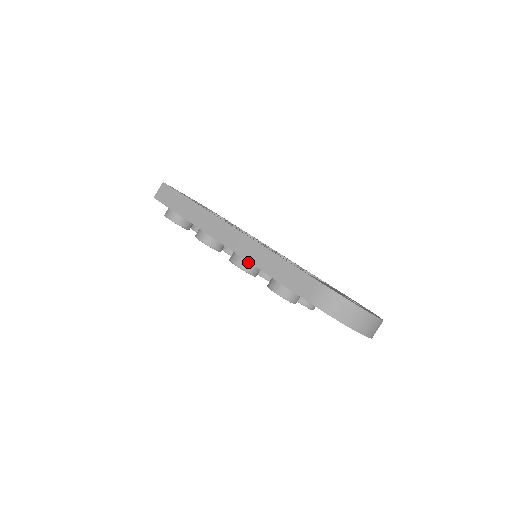
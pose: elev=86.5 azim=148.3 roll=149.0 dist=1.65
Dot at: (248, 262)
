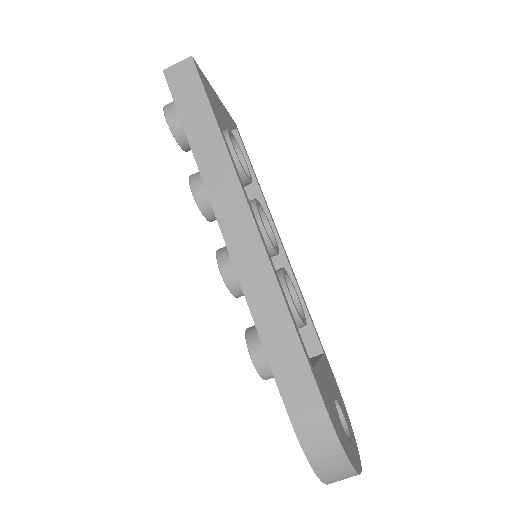
Dot at: occluded
